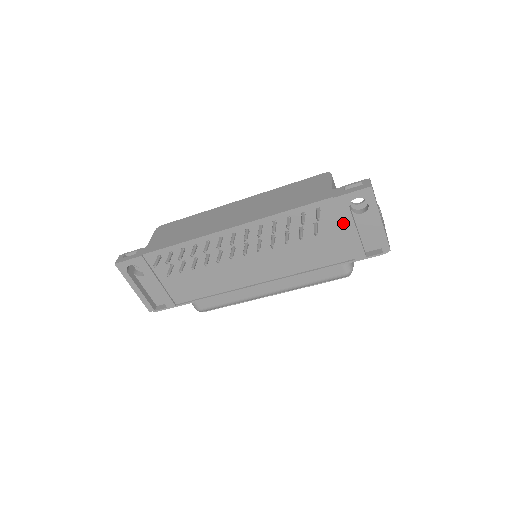
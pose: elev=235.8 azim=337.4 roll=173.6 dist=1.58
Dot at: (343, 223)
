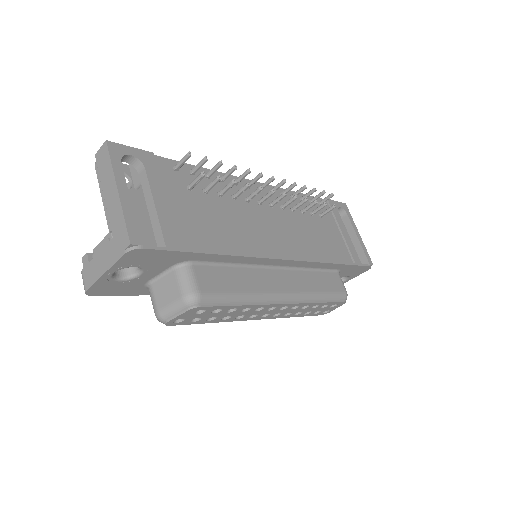
Dot at: (338, 223)
